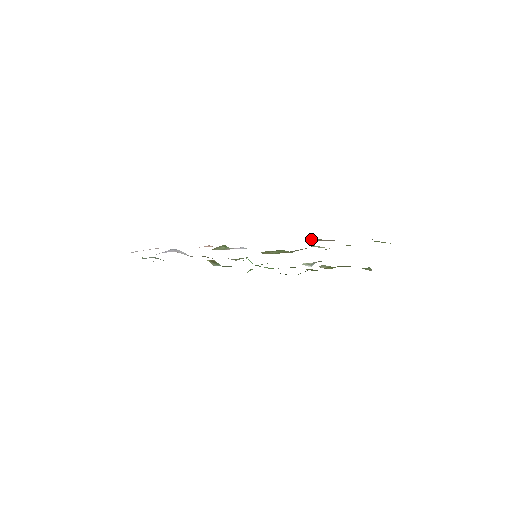
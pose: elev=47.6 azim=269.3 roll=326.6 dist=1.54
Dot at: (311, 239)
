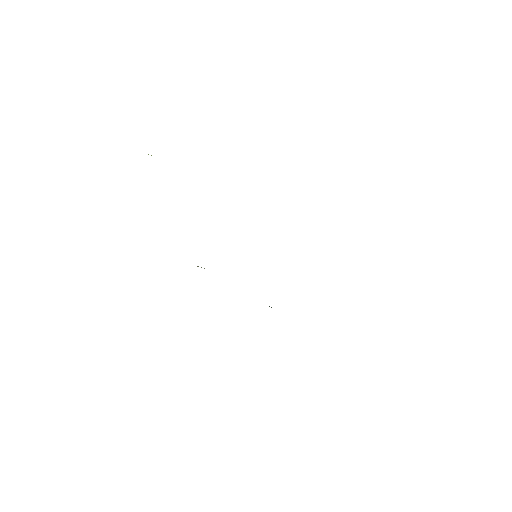
Dot at: occluded
